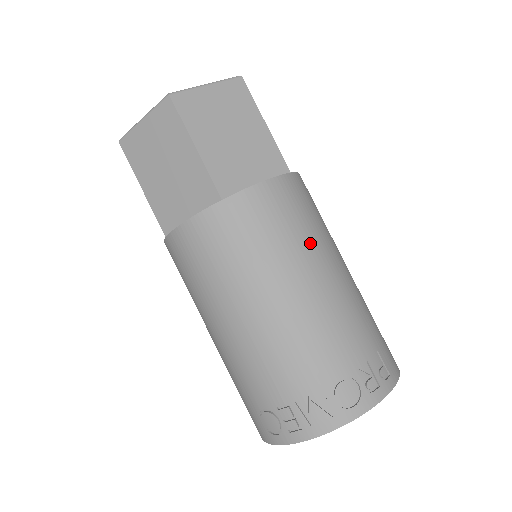
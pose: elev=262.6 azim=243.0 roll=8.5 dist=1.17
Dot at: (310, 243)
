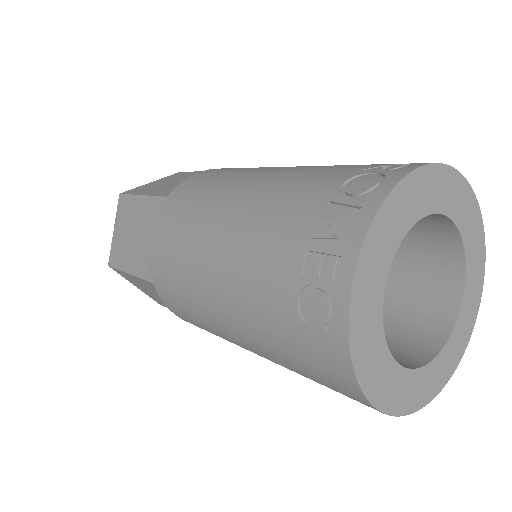
Dot at: occluded
